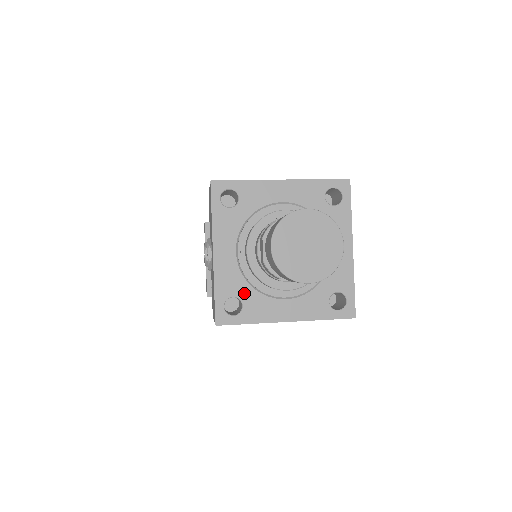
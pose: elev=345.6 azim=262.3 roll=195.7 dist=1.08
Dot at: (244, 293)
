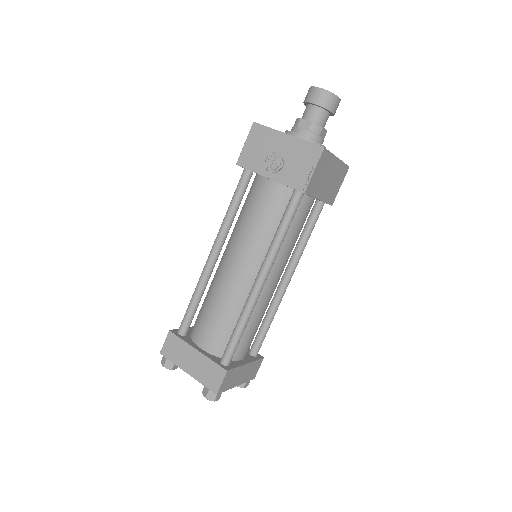
Dot at: occluded
